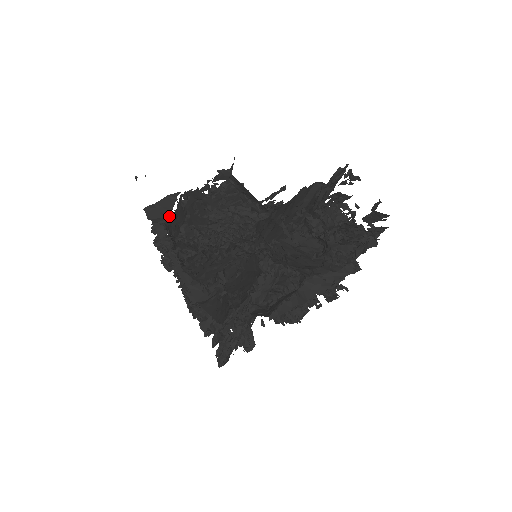
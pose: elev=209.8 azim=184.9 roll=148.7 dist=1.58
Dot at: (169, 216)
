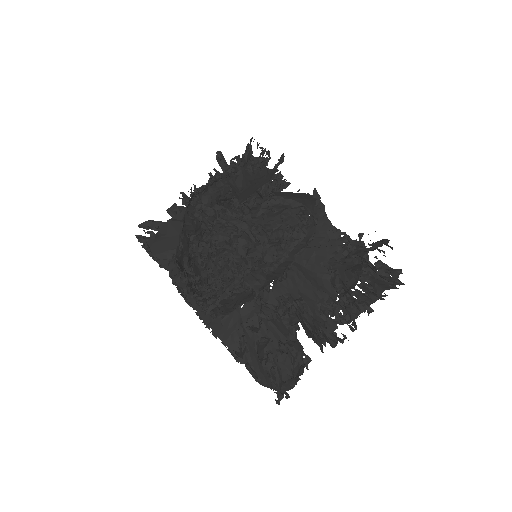
Dot at: occluded
